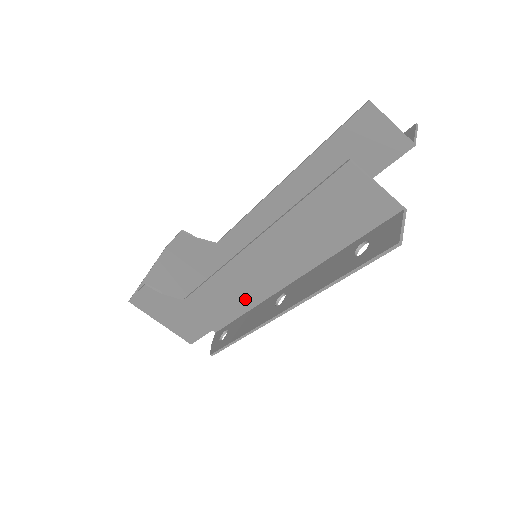
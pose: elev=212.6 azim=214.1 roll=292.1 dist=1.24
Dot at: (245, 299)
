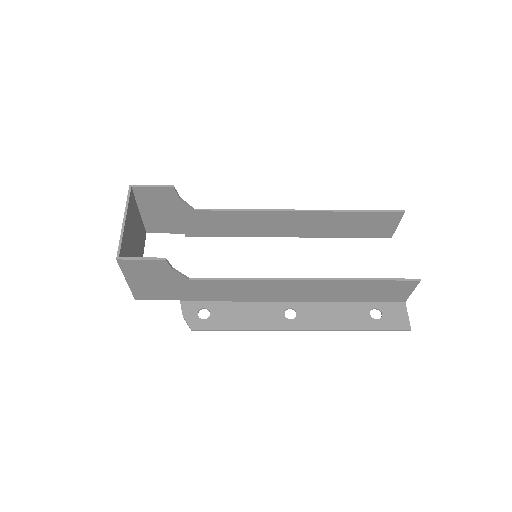
Dot at: (248, 296)
